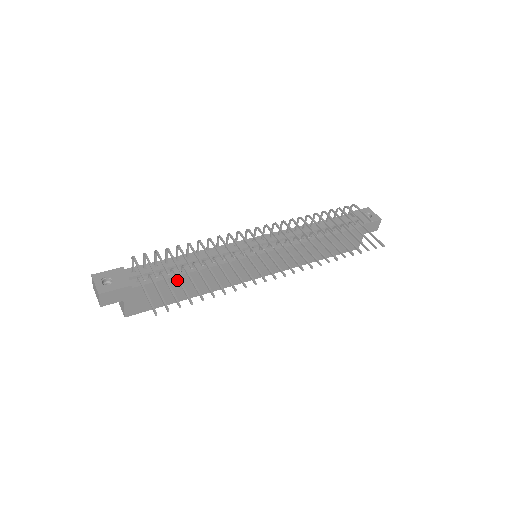
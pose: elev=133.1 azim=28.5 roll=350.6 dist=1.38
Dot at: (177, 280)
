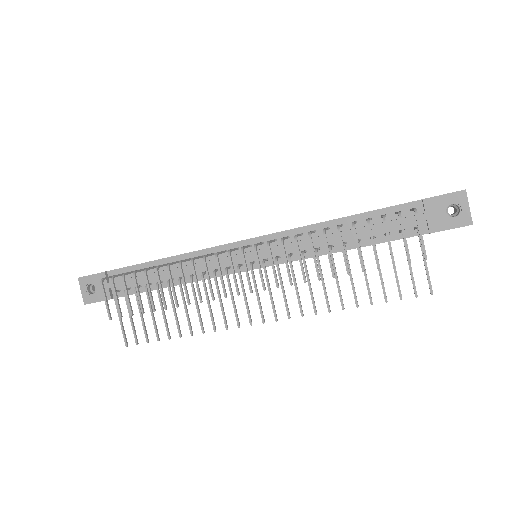
Dot at: occluded
